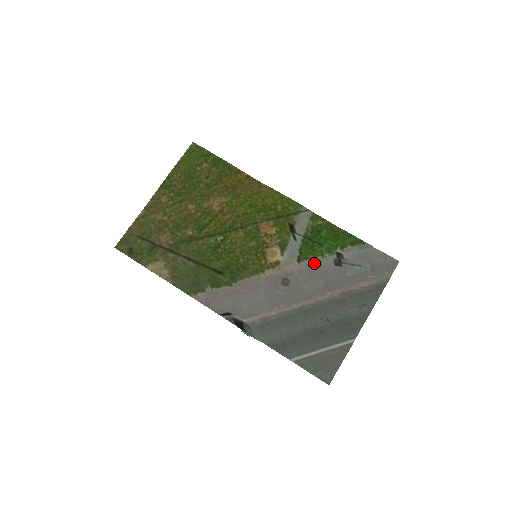
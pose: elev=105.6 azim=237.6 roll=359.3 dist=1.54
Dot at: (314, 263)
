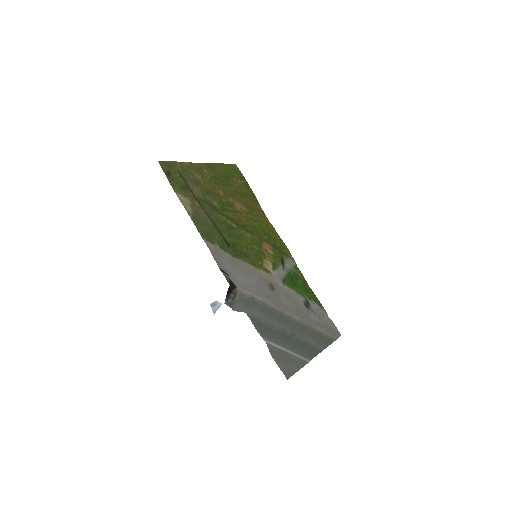
Dot at: (292, 292)
